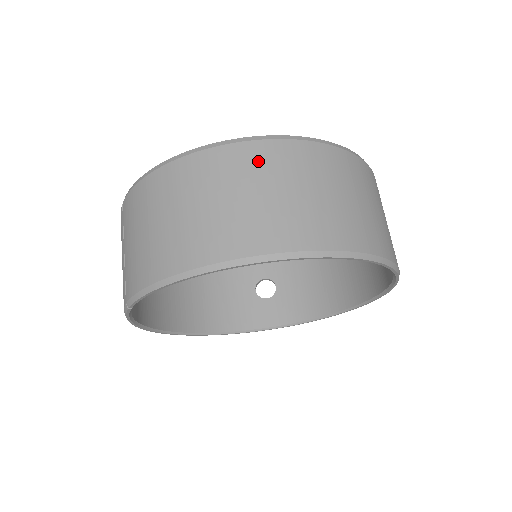
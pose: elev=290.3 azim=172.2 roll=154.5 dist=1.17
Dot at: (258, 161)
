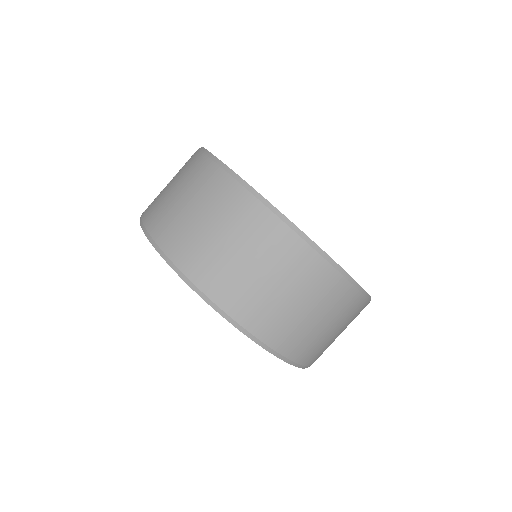
Dot at: (262, 231)
